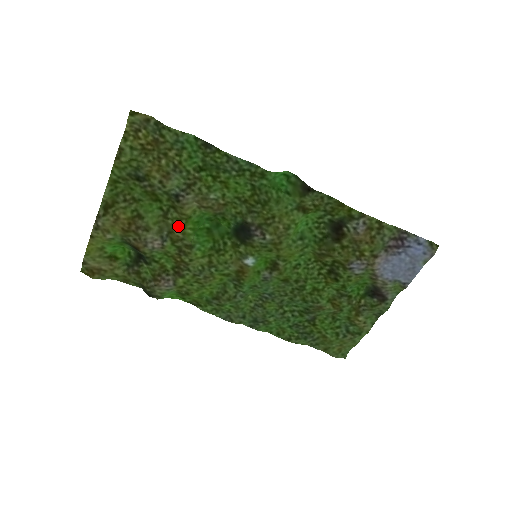
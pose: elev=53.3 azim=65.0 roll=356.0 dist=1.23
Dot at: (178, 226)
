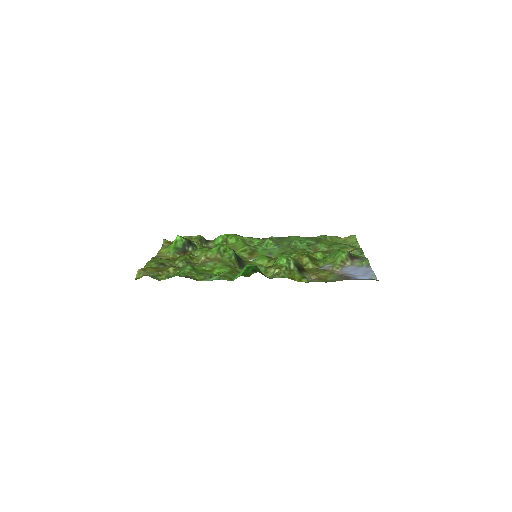
Dot at: occluded
